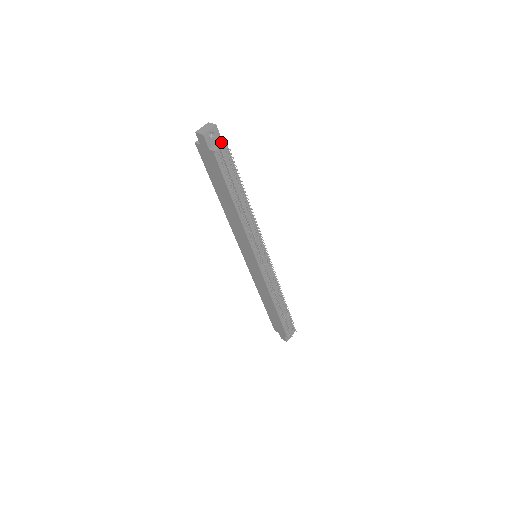
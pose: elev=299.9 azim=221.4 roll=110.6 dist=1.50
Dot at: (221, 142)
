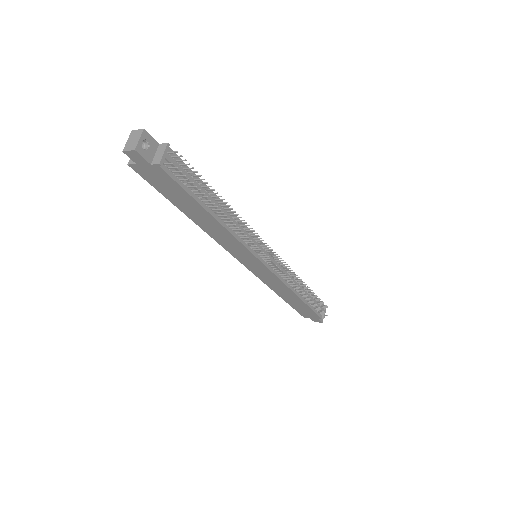
Dot at: (161, 148)
